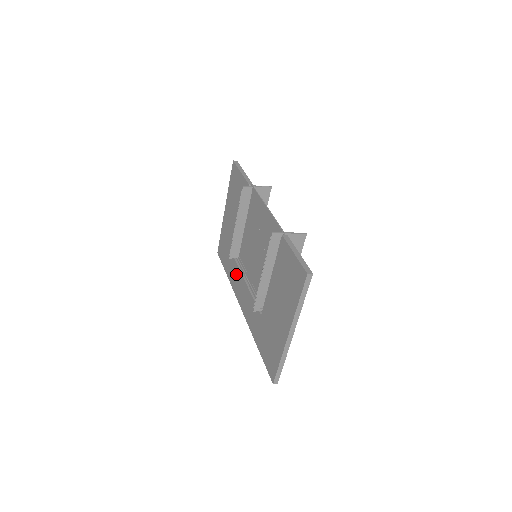
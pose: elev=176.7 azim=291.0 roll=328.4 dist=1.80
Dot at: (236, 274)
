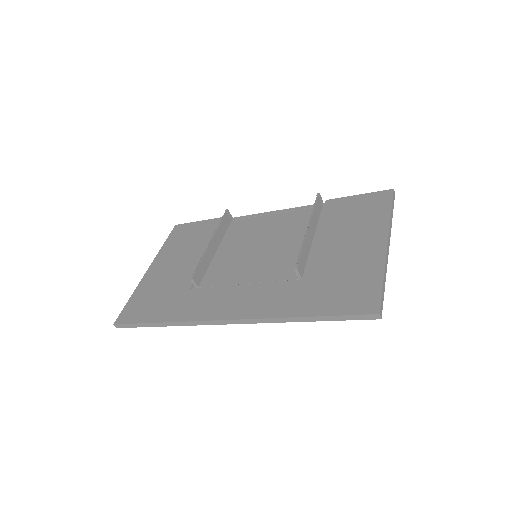
Dot at: (201, 297)
